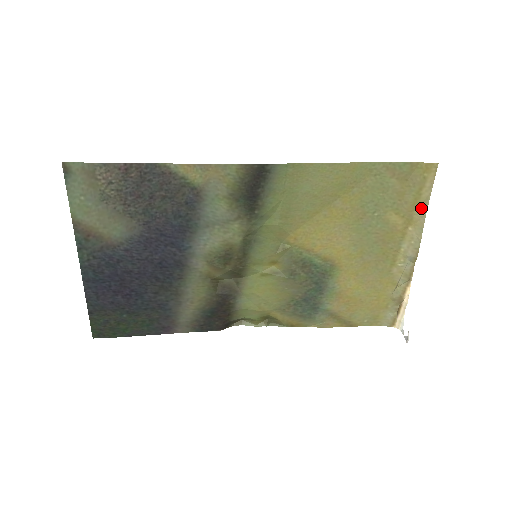
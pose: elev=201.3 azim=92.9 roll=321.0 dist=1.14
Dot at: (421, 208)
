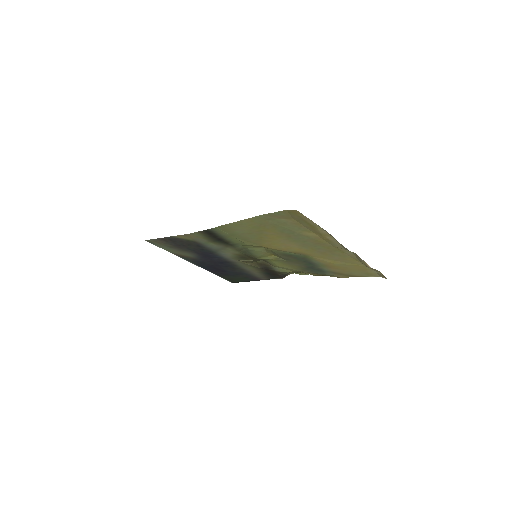
Dot at: (320, 229)
